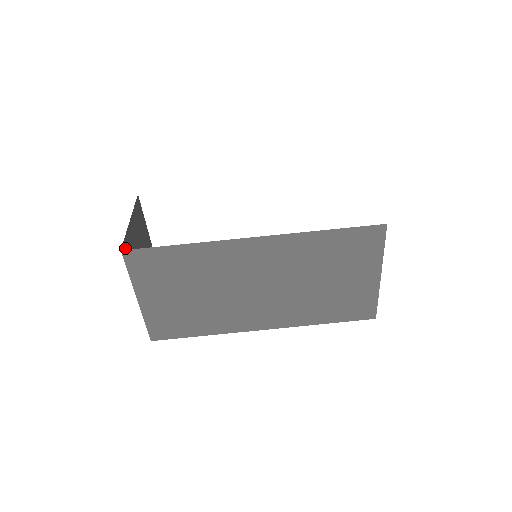
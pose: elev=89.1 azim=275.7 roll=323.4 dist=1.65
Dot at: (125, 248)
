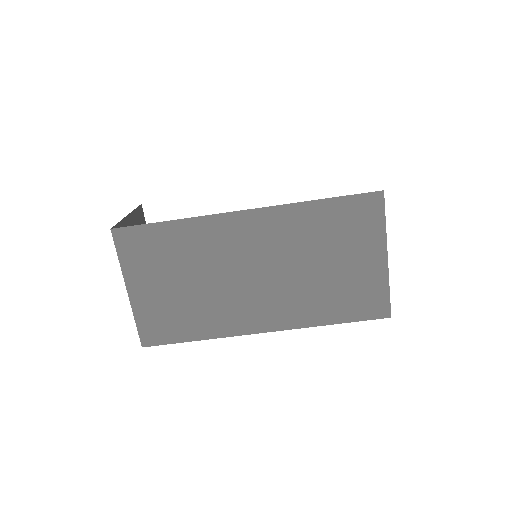
Dot at: occluded
